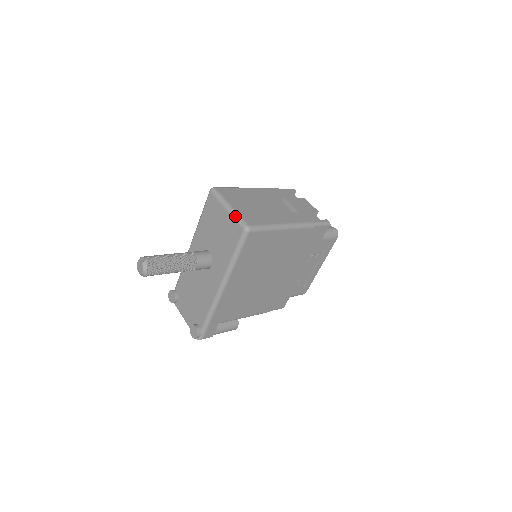
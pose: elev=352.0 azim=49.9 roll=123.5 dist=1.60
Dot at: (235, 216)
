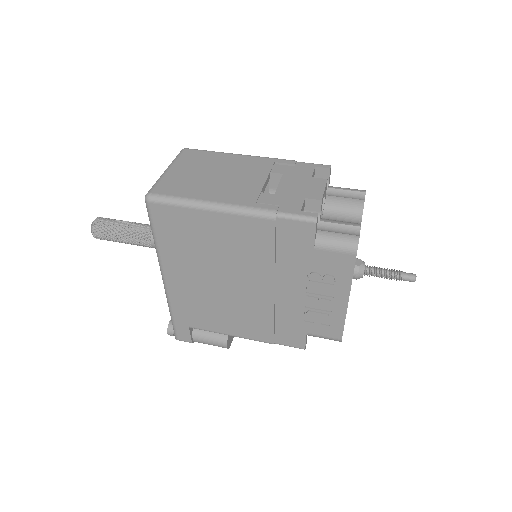
Dot at: (156, 181)
